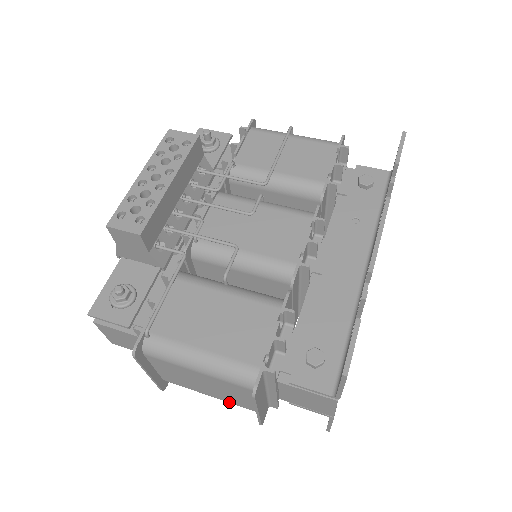
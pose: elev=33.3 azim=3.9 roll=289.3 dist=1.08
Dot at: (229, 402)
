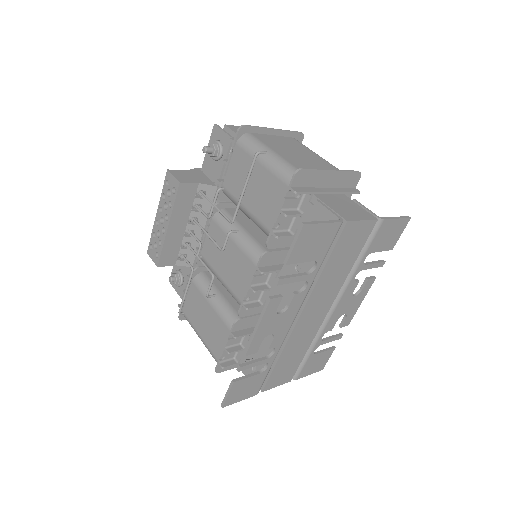
Dot at: occluded
